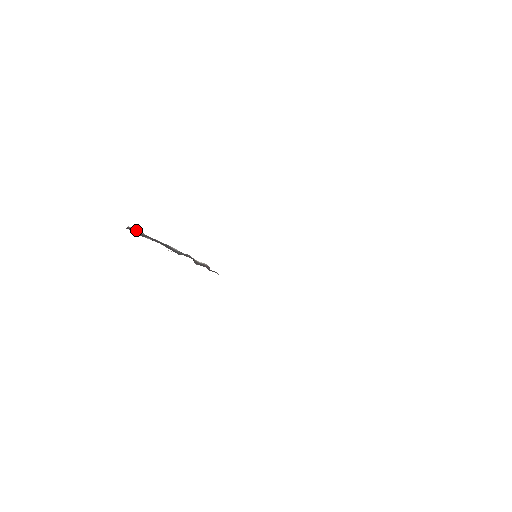
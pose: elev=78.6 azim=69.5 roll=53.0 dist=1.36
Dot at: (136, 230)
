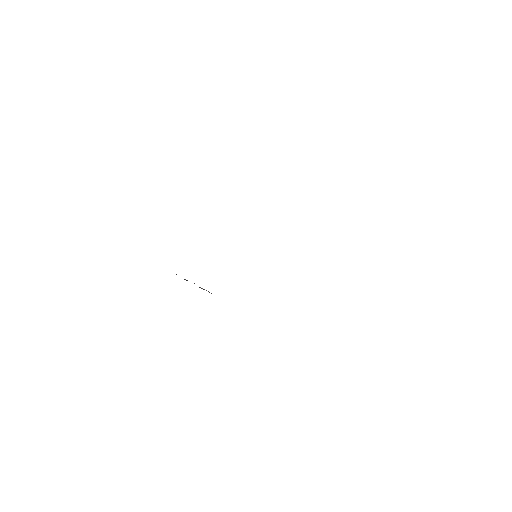
Dot at: occluded
